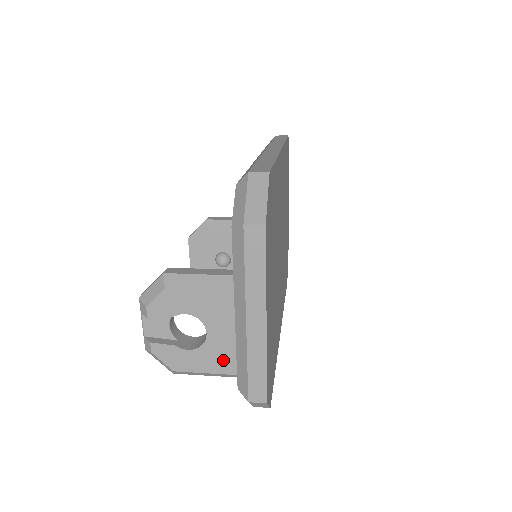
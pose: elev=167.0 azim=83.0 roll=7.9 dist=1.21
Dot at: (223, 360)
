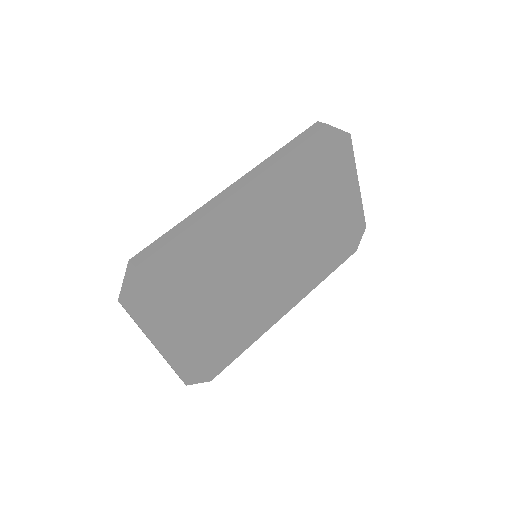
Dot at: occluded
